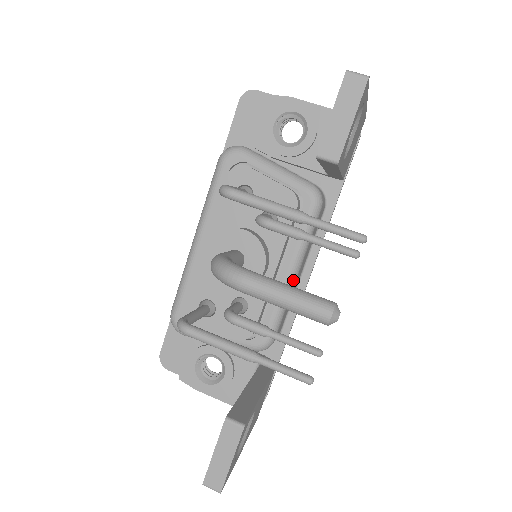
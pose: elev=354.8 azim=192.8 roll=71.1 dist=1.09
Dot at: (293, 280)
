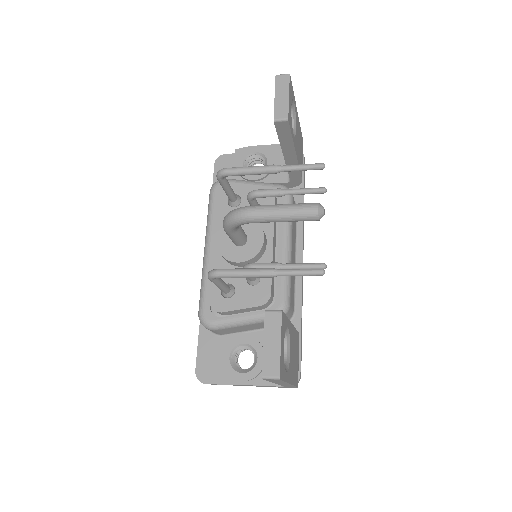
Dot at: (289, 251)
